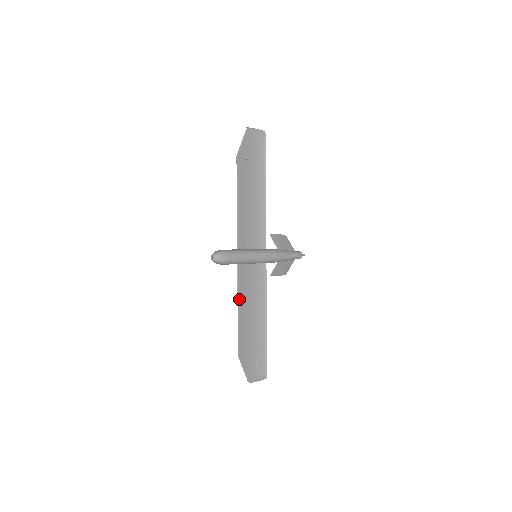
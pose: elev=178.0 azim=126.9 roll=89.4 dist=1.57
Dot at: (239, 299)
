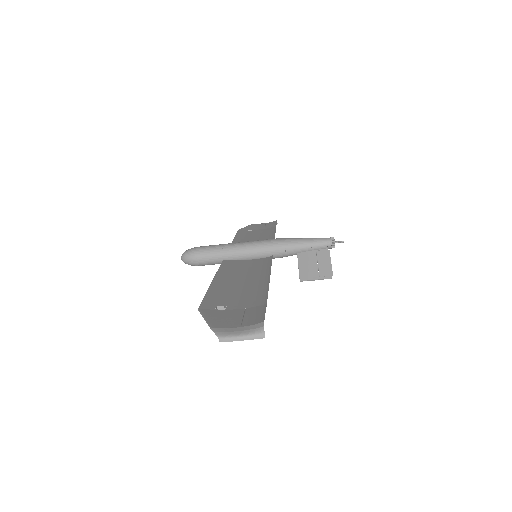
Dot at: (218, 276)
